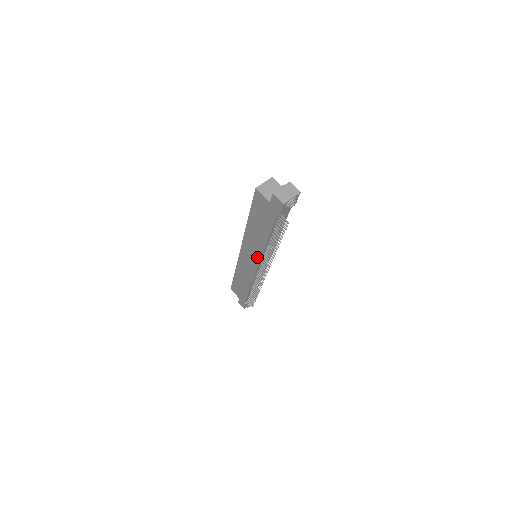
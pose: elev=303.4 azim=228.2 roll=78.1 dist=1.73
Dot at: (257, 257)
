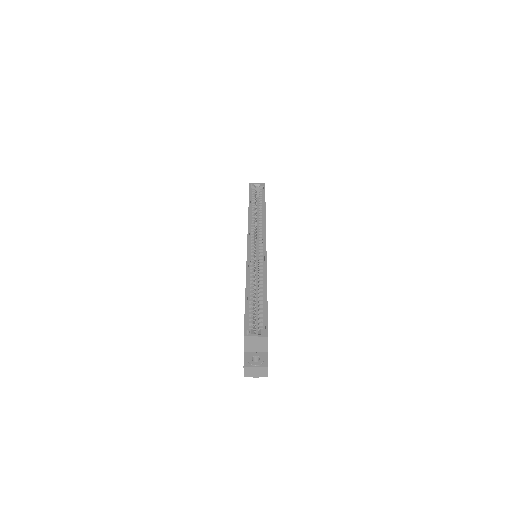
Dot at: occluded
